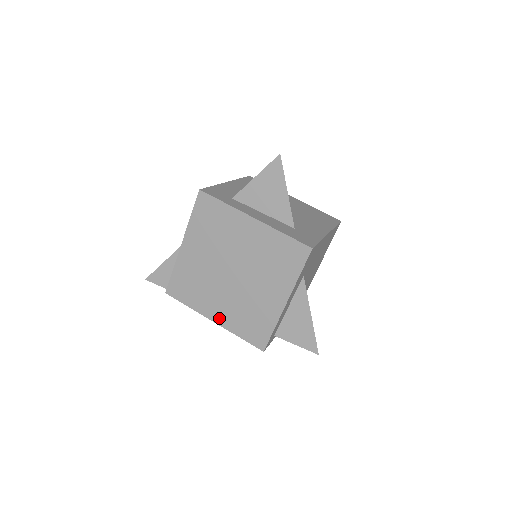
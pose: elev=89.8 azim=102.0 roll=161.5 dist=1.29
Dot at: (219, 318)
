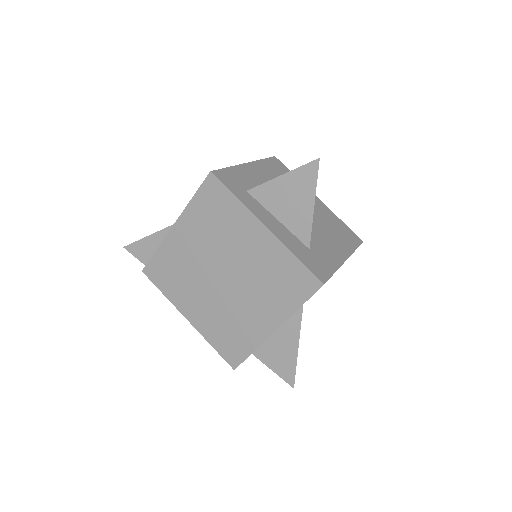
Dot at: (195, 319)
